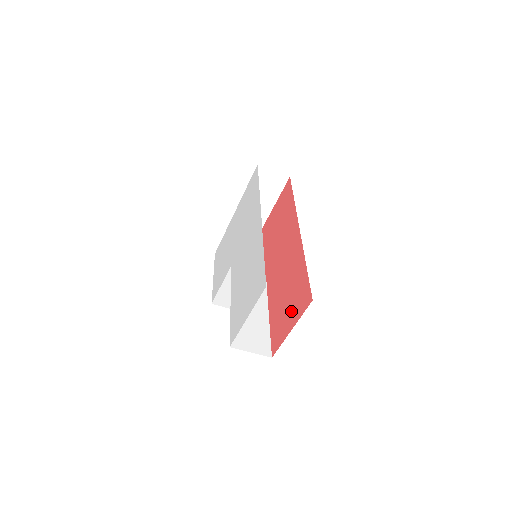
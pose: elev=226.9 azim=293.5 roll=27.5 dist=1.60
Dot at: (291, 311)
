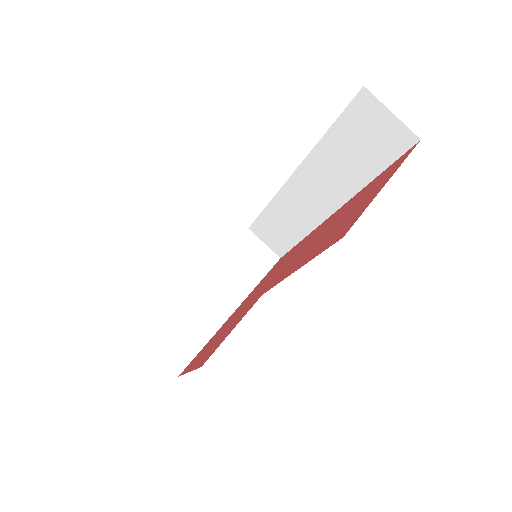
Dot at: (368, 195)
